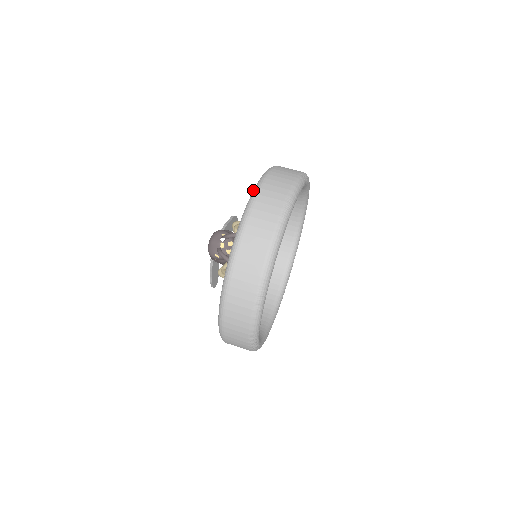
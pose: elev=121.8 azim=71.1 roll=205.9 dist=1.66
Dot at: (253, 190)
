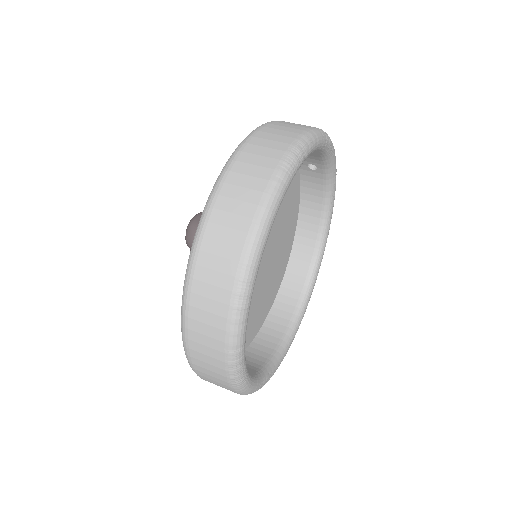
Dot at: occluded
